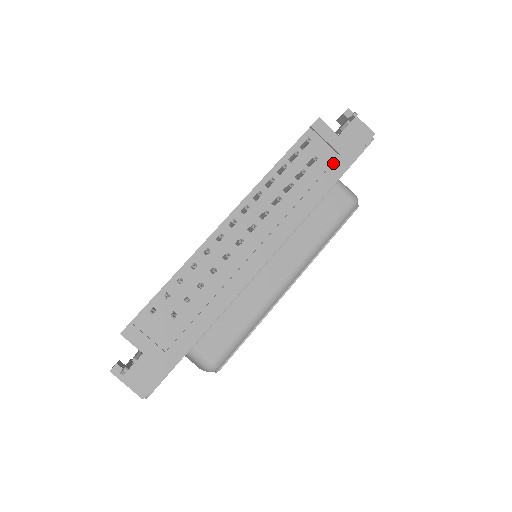
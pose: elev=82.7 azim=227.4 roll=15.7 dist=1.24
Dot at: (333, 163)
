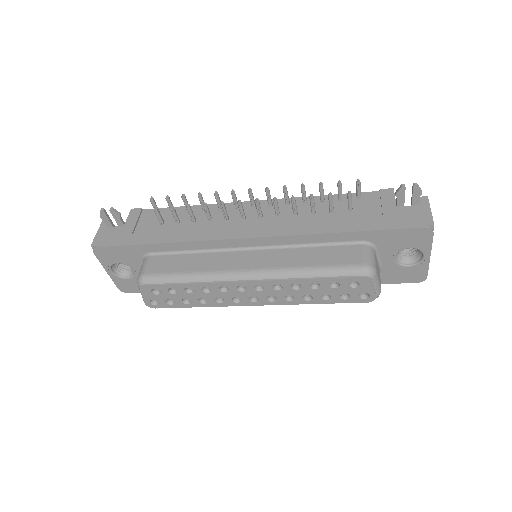
Dot at: (370, 219)
